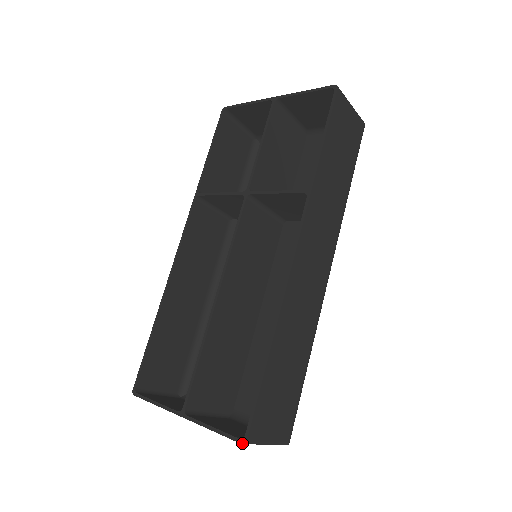
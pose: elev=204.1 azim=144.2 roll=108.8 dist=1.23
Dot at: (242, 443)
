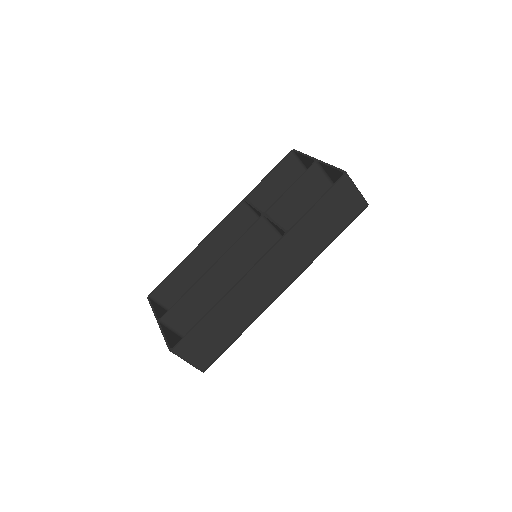
Dot at: (169, 350)
